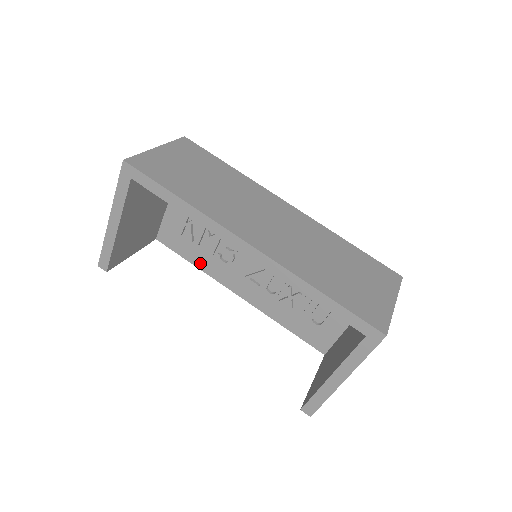
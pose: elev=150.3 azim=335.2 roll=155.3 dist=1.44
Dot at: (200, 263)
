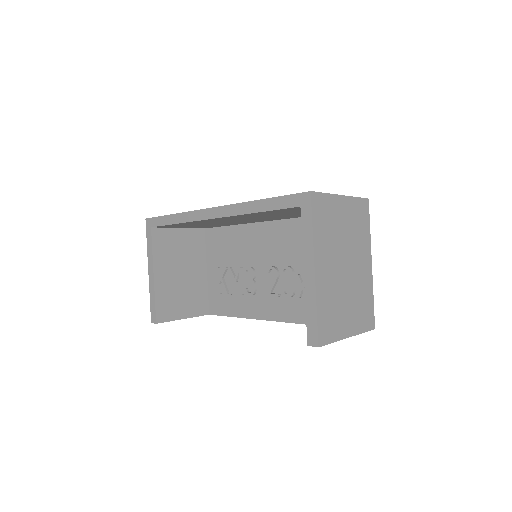
Dot at: (239, 311)
